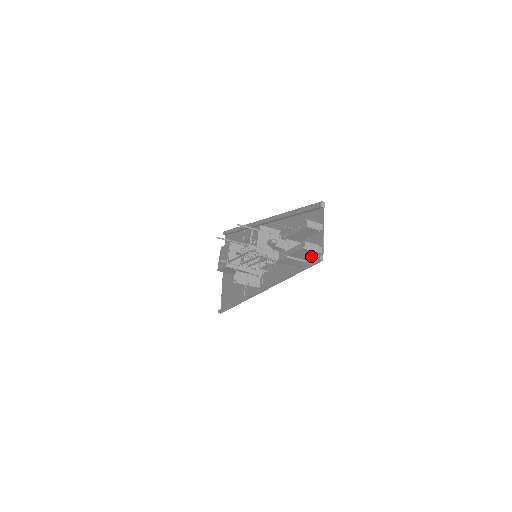
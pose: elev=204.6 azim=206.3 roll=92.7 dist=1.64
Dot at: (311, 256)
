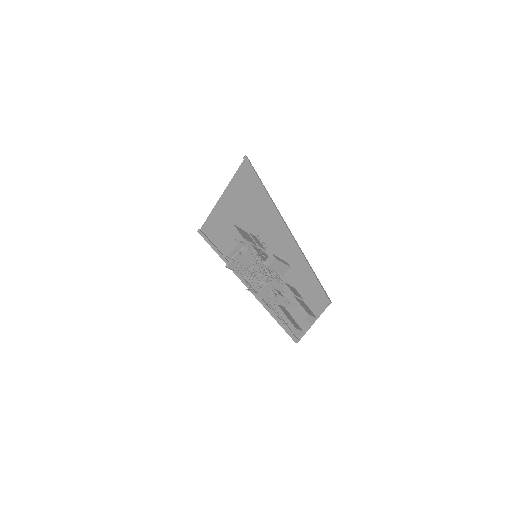
Dot at: occluded
